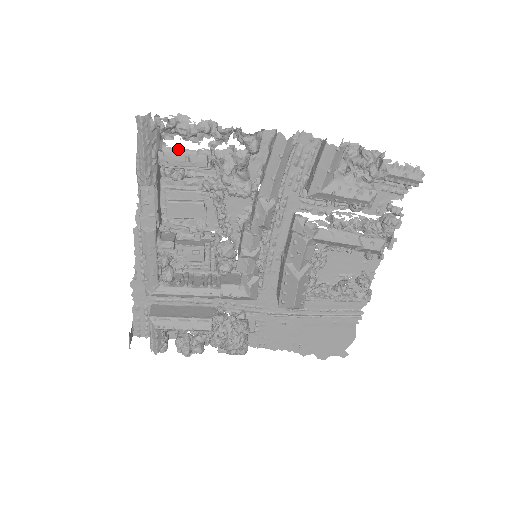
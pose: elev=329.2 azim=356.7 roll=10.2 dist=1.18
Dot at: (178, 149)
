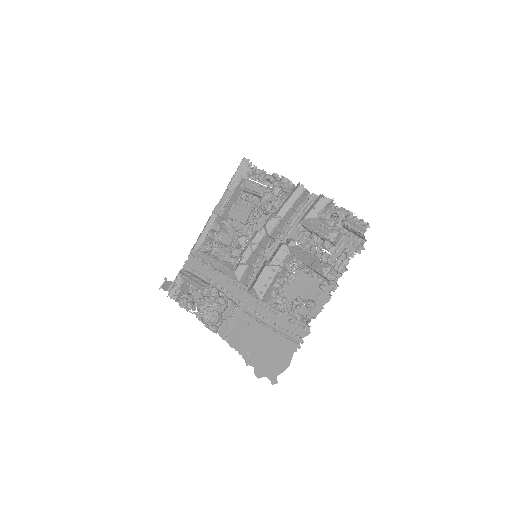
Dot at: (252, 181)
